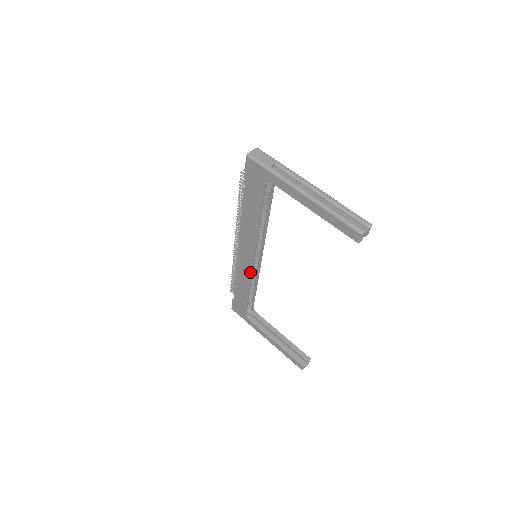
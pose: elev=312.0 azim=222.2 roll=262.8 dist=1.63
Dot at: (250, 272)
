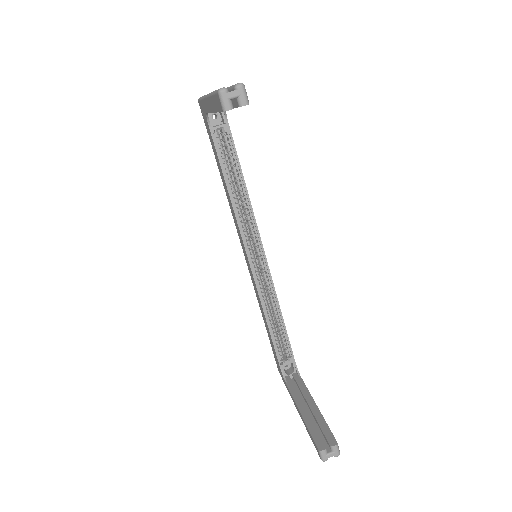
Dot at: (255, 282)
